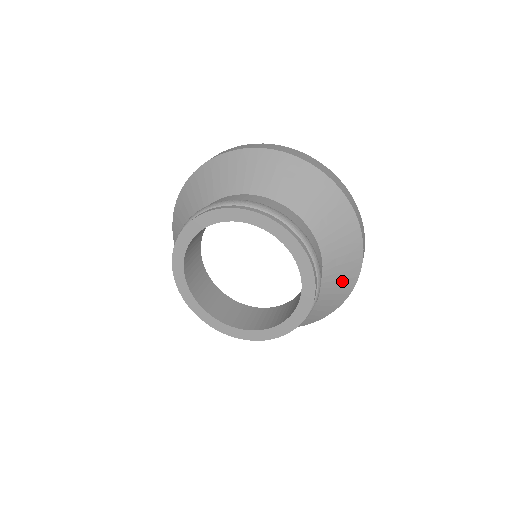
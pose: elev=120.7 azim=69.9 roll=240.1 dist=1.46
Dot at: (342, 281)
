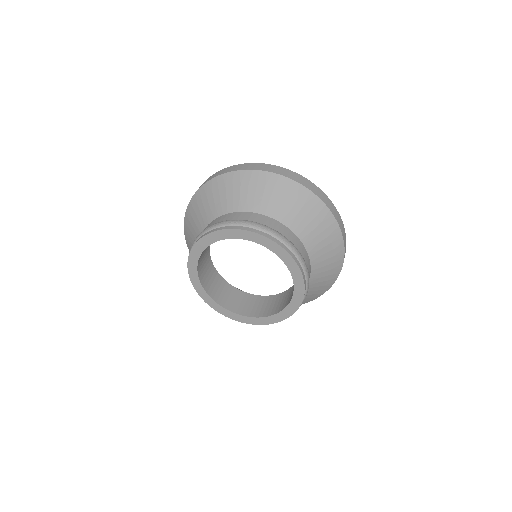
Dot at: (316, 291)
